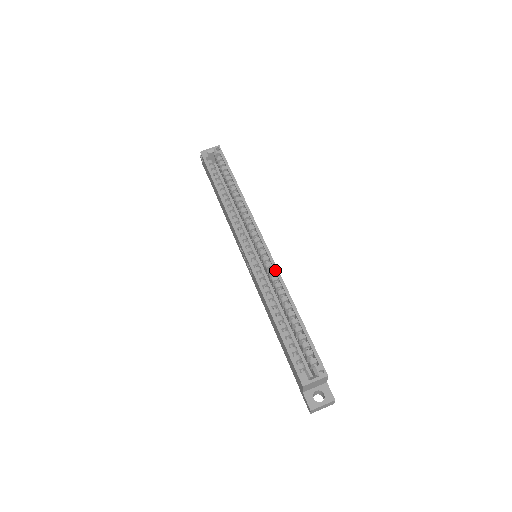
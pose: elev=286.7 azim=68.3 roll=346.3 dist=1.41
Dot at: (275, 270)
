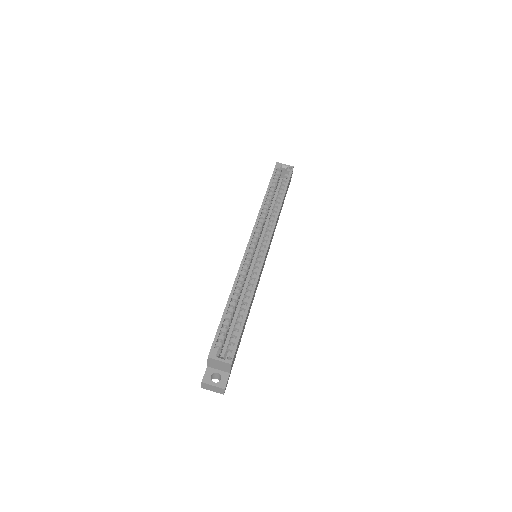
Dot at: (258, 271)
